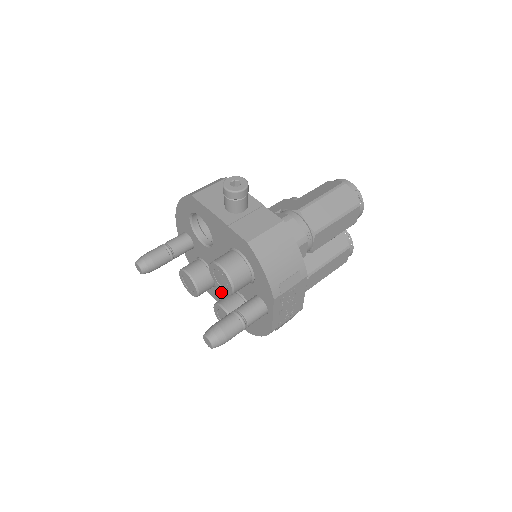
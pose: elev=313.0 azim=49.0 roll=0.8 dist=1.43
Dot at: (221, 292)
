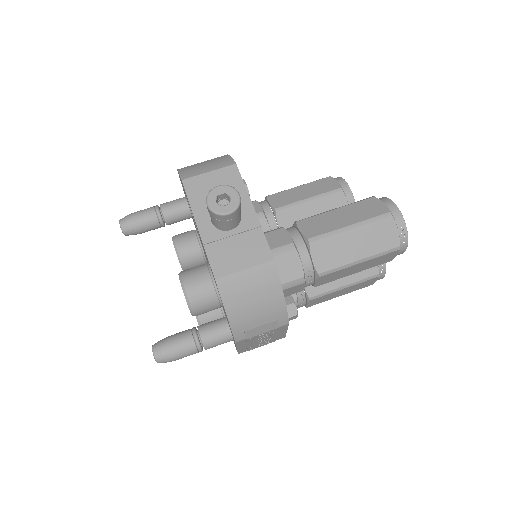
Dot at: occluded
